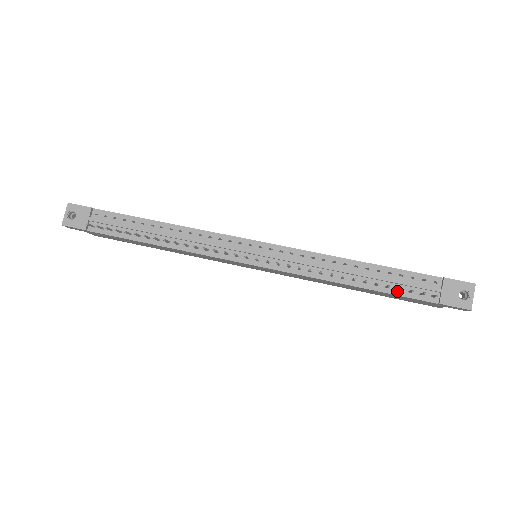
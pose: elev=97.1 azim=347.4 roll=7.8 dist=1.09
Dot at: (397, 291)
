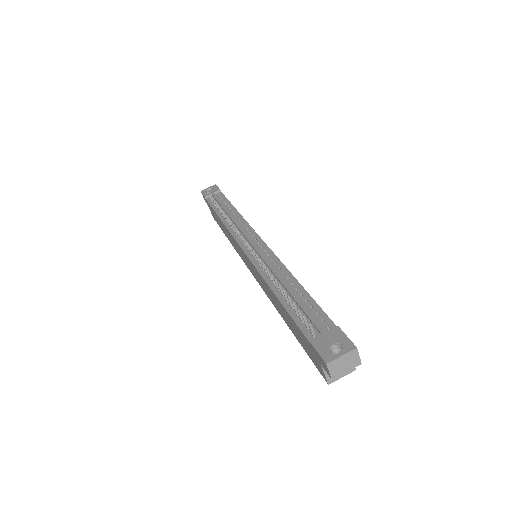
Dot at: (295, 315)
